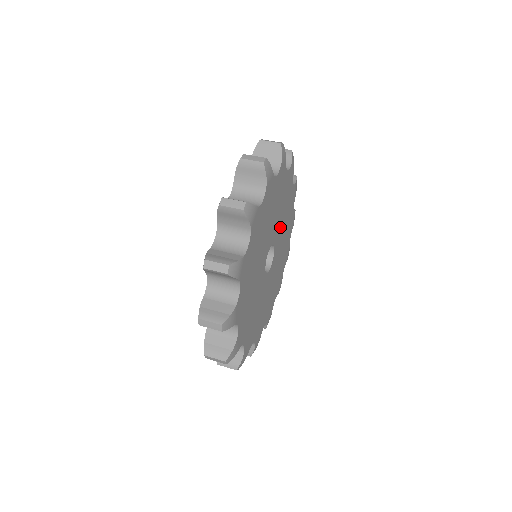
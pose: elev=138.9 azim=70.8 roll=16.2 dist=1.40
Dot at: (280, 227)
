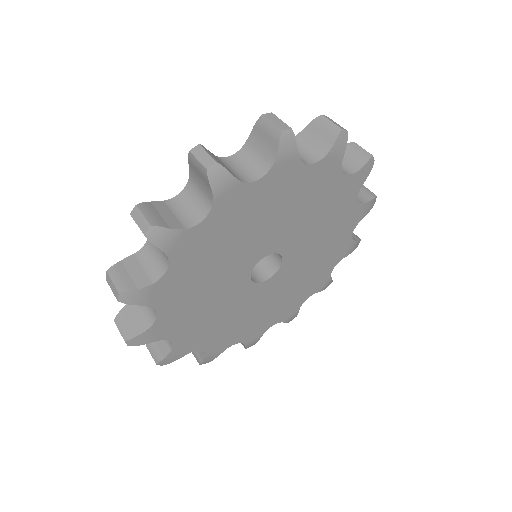
Dot at: (305, 255)
